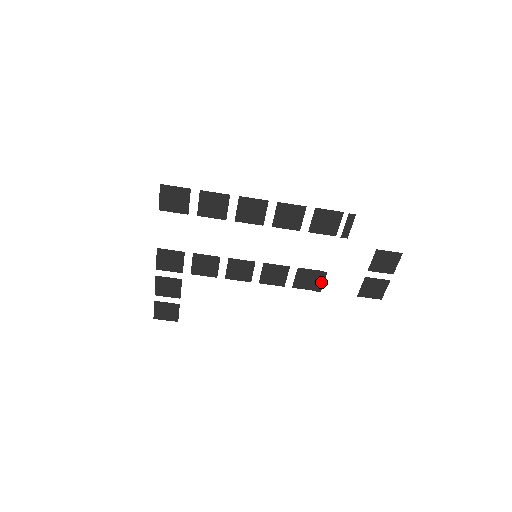
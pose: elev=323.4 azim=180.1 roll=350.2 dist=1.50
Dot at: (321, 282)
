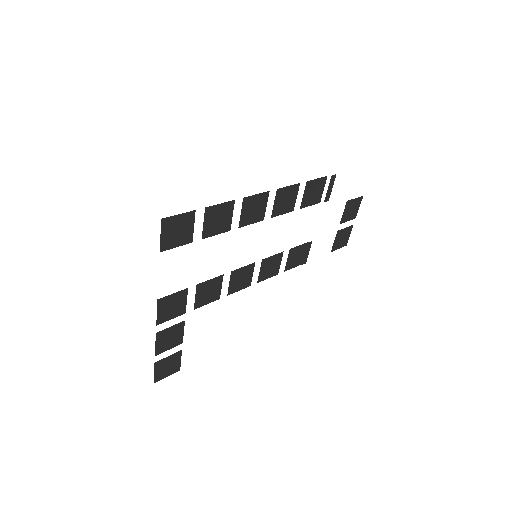
Dot at: (307, 253)
